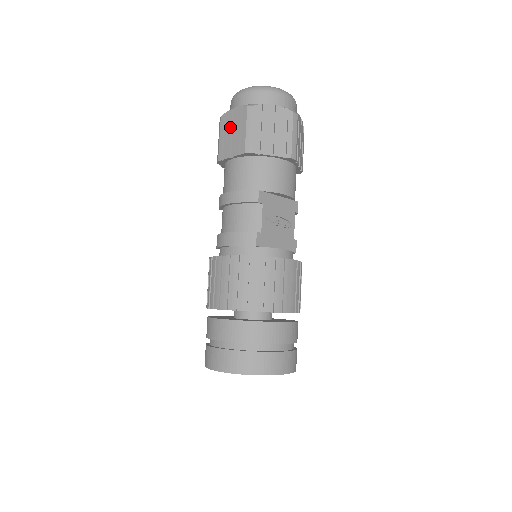
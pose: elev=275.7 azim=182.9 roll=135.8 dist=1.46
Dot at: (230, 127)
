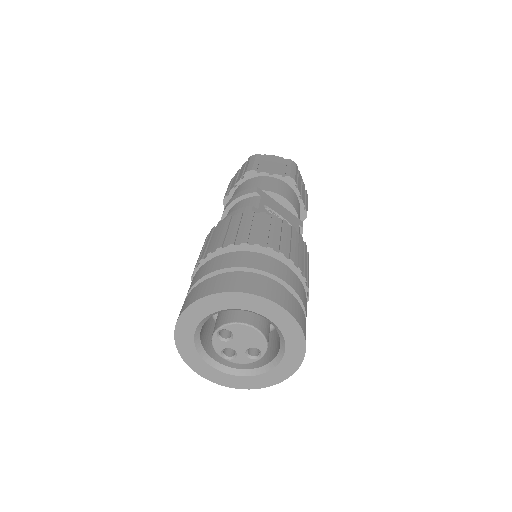
Dot at: (236, 176)
